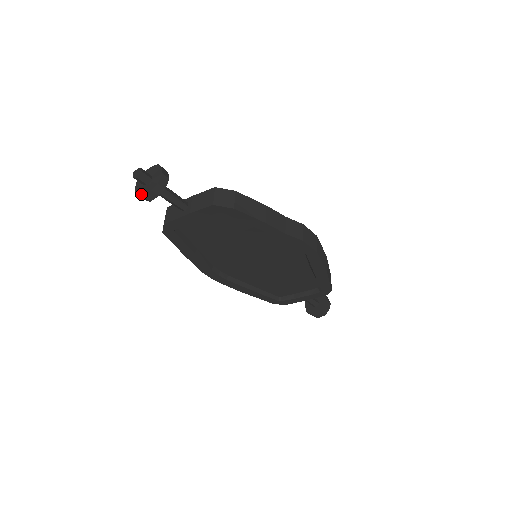
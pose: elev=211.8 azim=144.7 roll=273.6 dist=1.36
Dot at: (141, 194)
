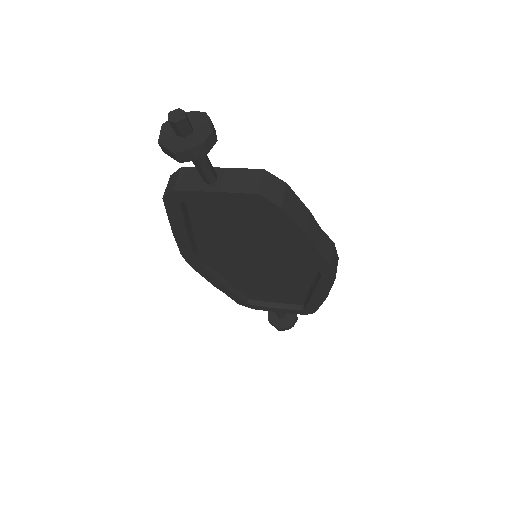
Dot at: (171, 148)
